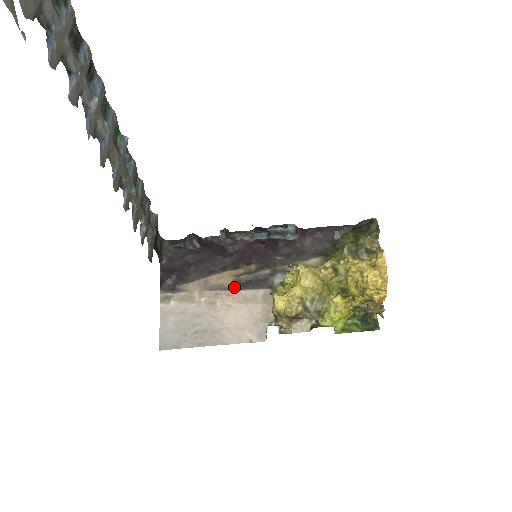
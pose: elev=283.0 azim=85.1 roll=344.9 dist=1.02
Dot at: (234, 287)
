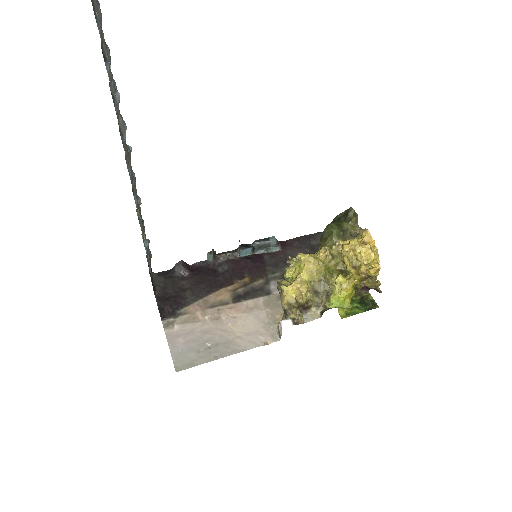
Dot at: (234, 300)
